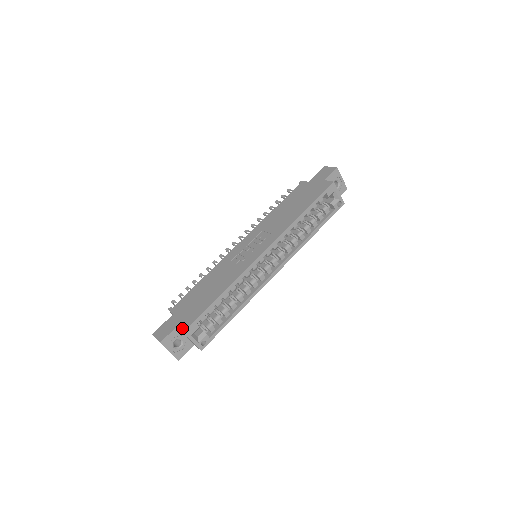
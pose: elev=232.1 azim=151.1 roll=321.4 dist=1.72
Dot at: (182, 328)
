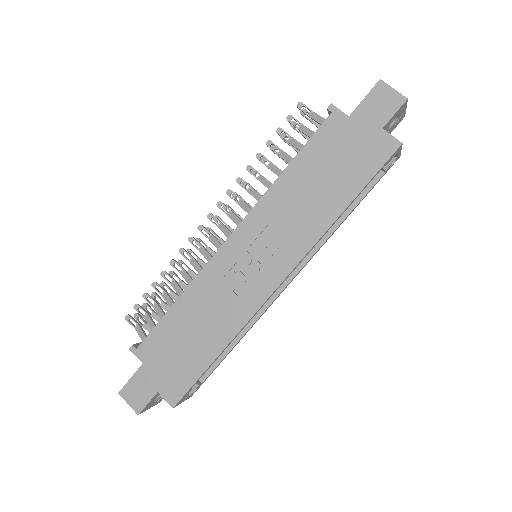
Dot at: (169, 401)
